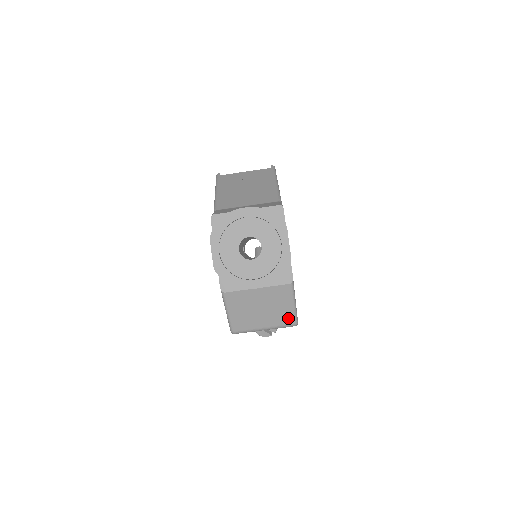
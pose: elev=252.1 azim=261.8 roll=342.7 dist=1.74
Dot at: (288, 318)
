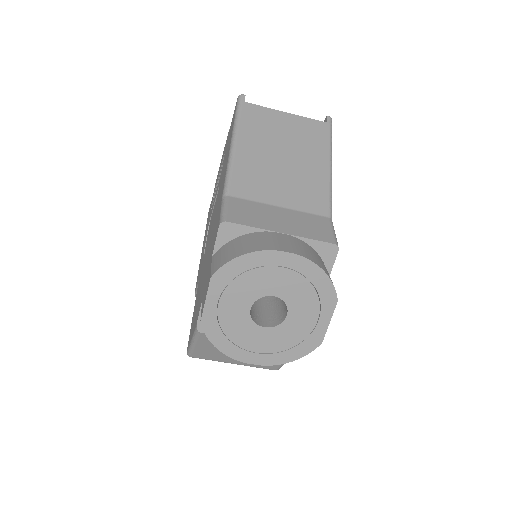
Dot at: occluded
